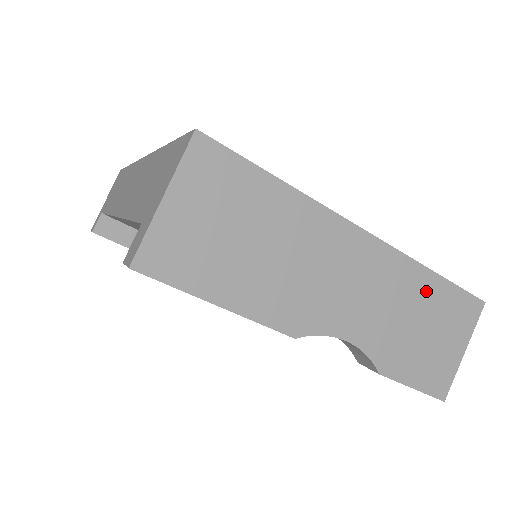
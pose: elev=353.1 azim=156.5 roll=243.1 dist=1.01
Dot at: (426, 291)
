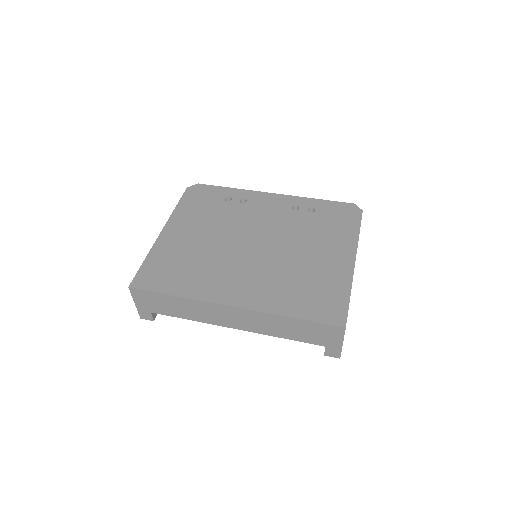
Dot at: occluded
